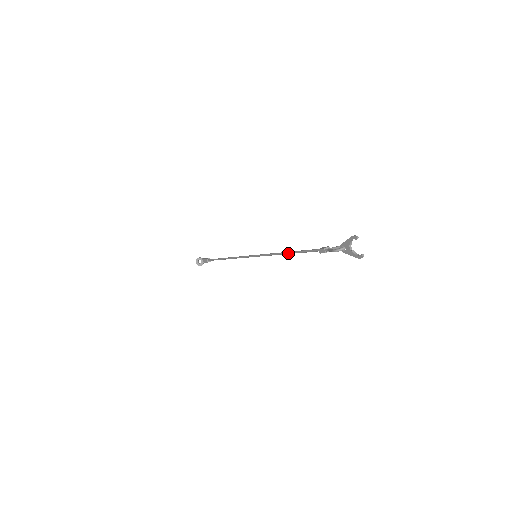
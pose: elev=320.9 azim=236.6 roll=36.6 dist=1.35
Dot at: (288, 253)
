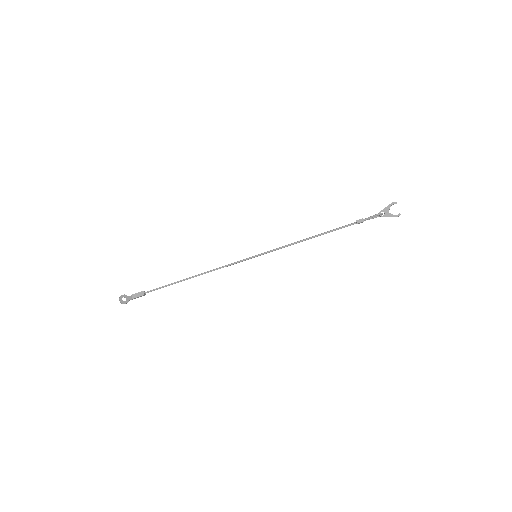
Dot at: (311, 237)
